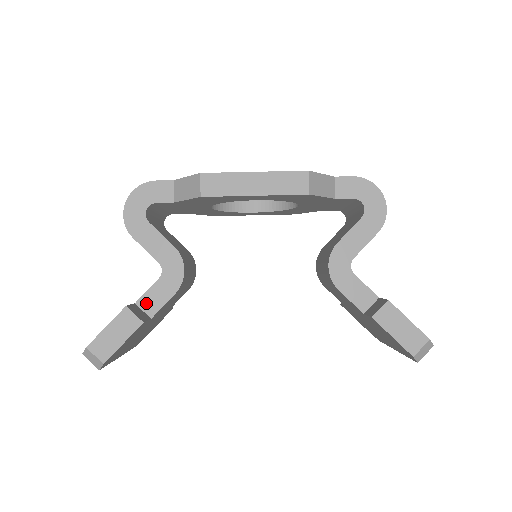
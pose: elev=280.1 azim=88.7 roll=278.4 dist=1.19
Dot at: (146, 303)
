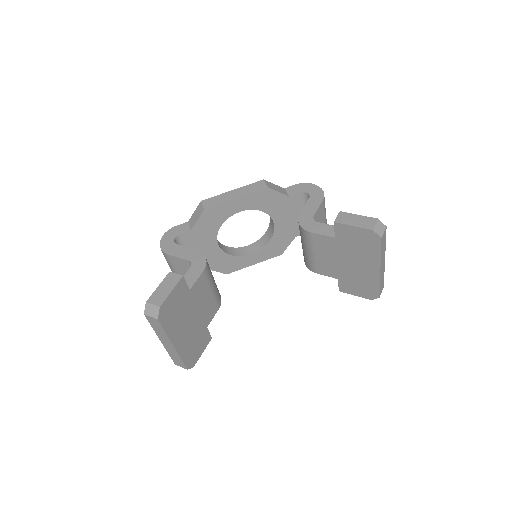
Dot at: occluded
